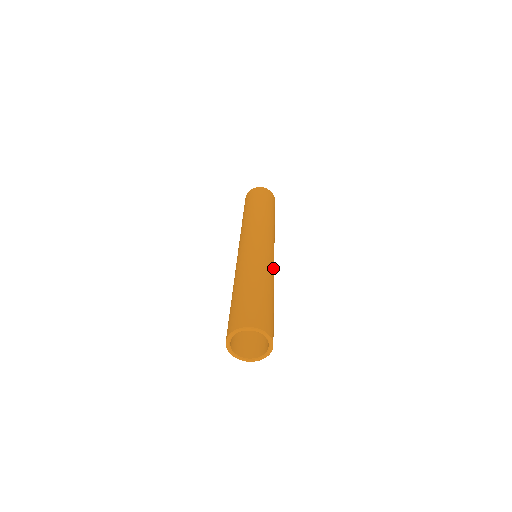
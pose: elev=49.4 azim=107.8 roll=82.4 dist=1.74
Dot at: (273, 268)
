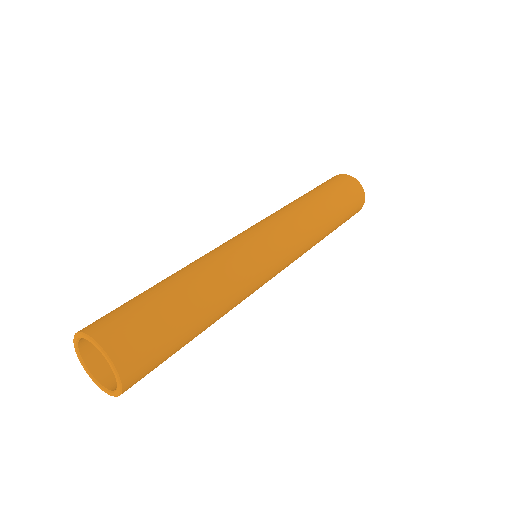
Dot at: (241, 261)
